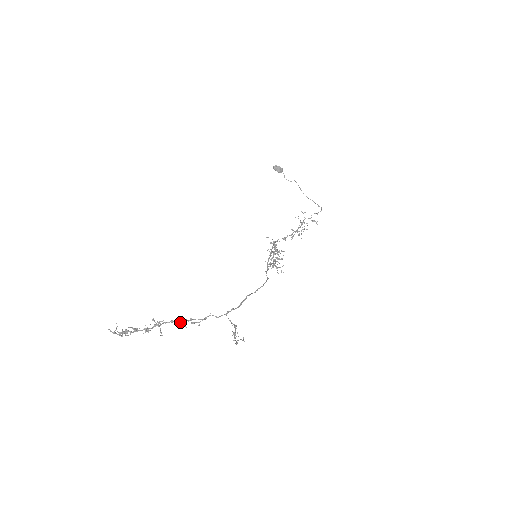
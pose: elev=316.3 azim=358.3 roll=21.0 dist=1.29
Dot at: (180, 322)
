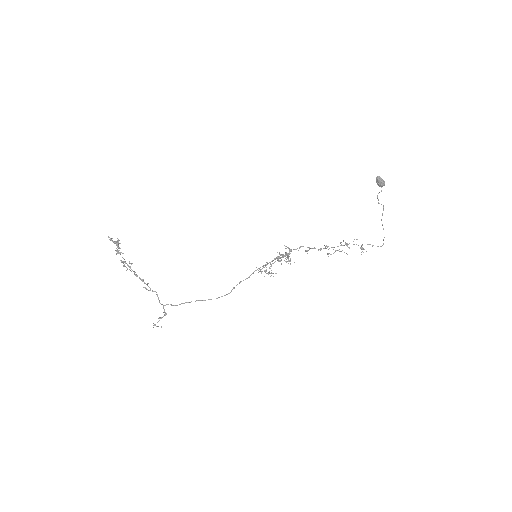
Dot at: (140, 279)
